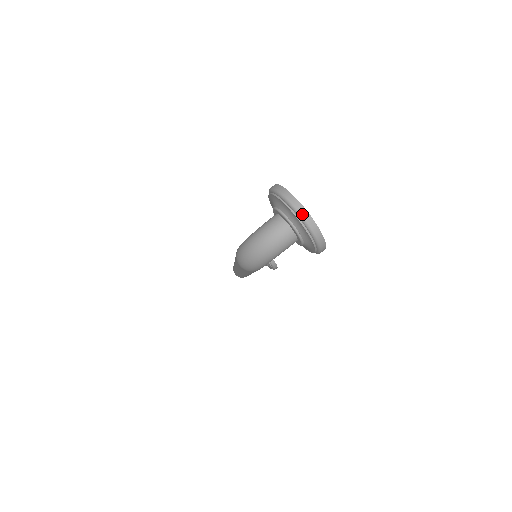
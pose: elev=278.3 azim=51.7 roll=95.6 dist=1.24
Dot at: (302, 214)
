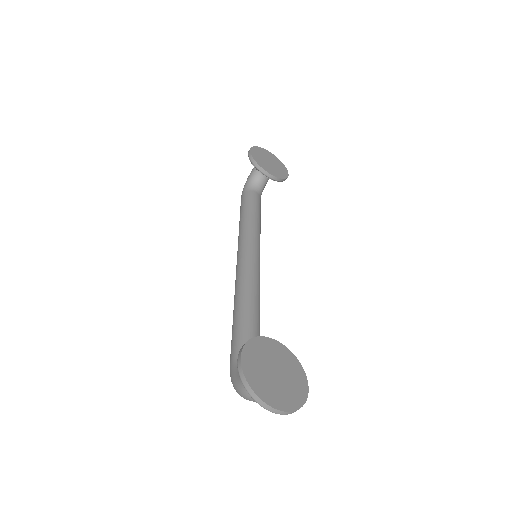
Dot at: (273, 412)
